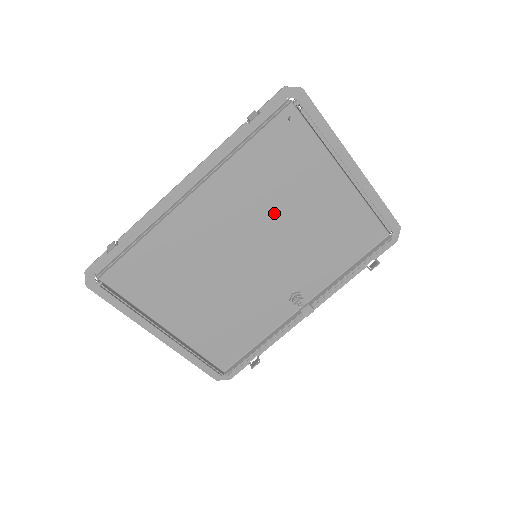
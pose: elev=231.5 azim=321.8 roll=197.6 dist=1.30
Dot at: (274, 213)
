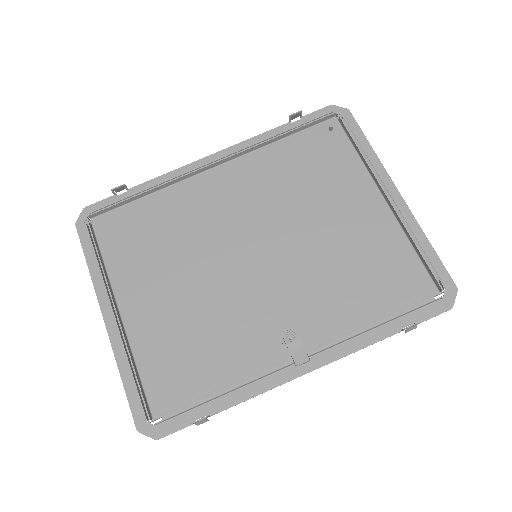
Dot at: (291, 214)
